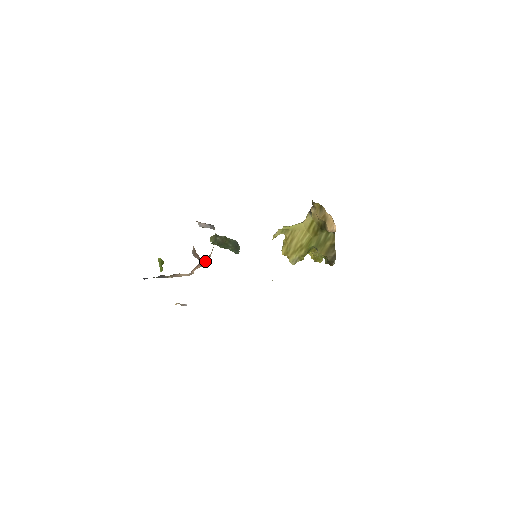
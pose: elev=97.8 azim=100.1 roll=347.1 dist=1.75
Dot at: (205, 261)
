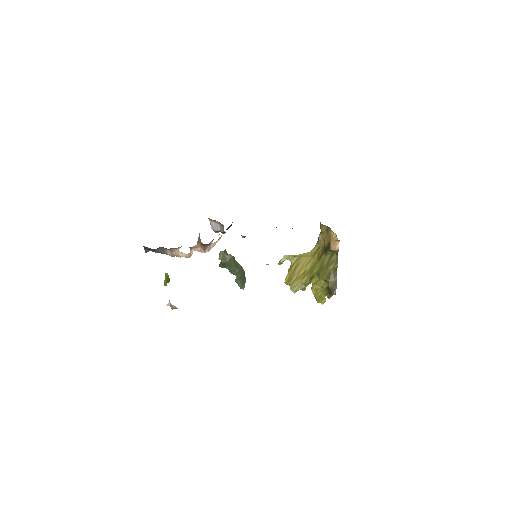
Dot at: (206, 246)
